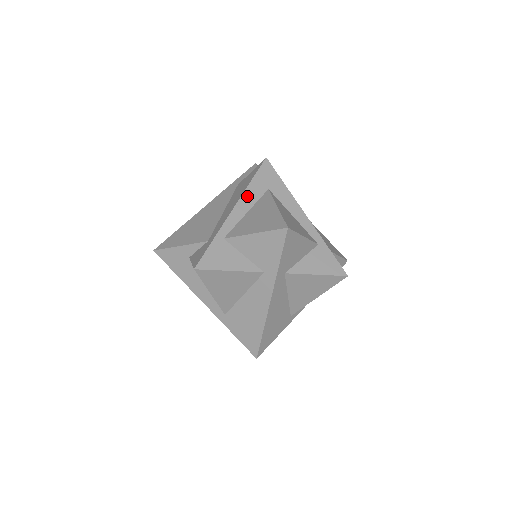
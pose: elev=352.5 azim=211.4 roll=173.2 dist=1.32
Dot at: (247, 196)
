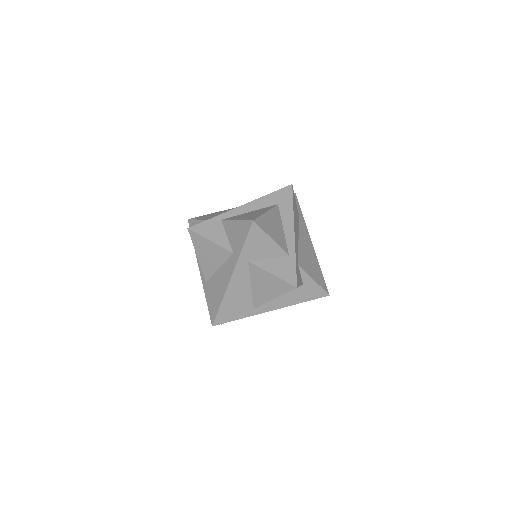
Dot at: (258, 202)
